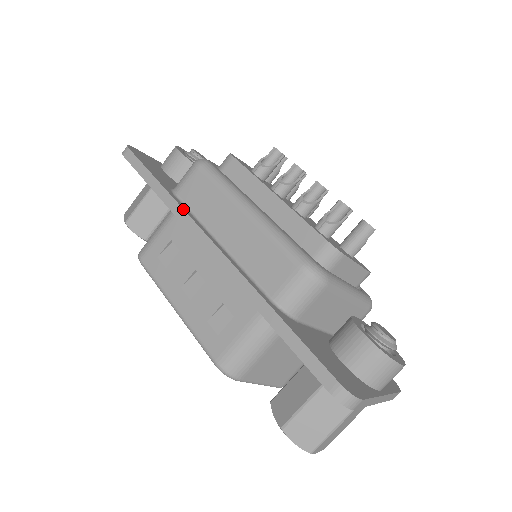
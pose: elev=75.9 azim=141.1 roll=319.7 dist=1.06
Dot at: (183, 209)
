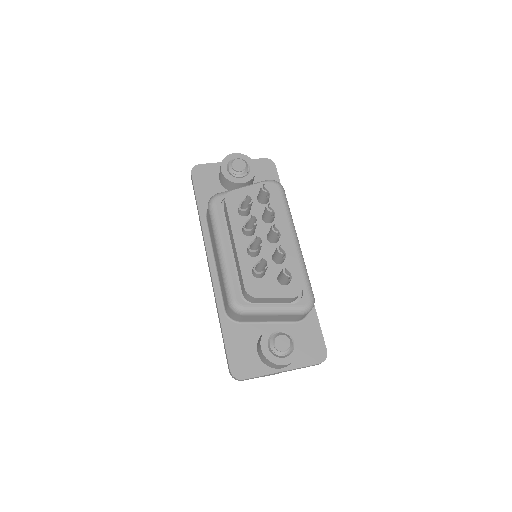
Dot at: (203, 235)
